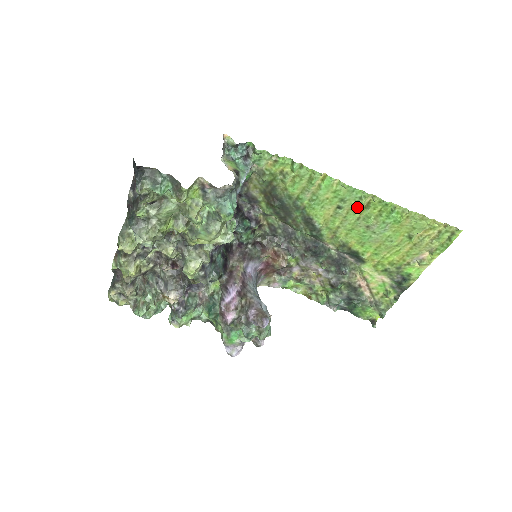
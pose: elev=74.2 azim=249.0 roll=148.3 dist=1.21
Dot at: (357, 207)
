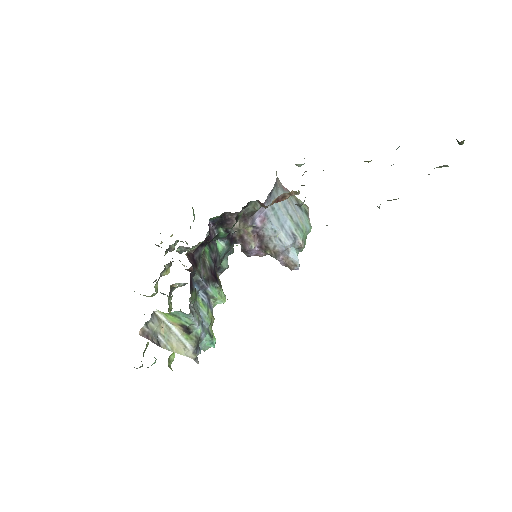
Dot at: occluded
